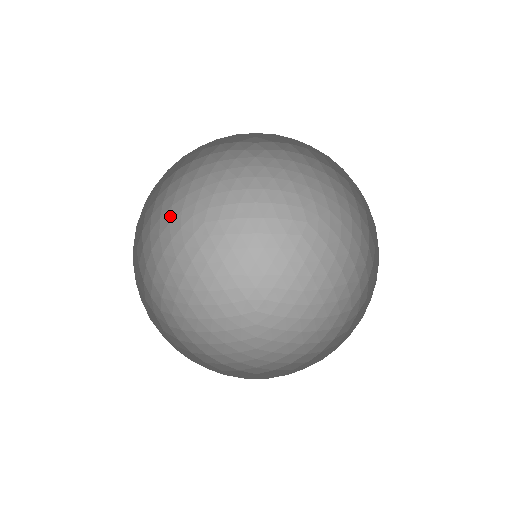
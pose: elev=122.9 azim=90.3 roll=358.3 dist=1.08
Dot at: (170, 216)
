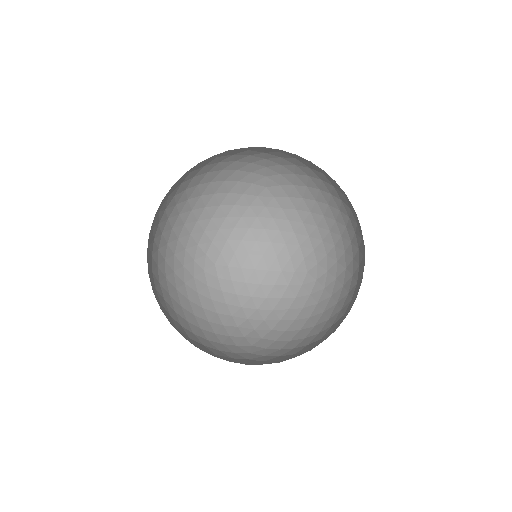
Dot at: (187, 243)
